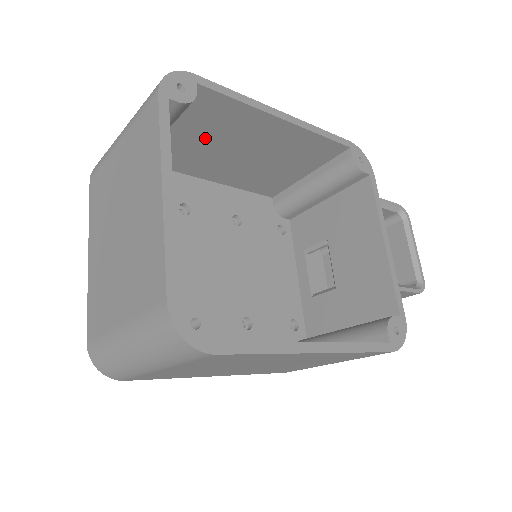
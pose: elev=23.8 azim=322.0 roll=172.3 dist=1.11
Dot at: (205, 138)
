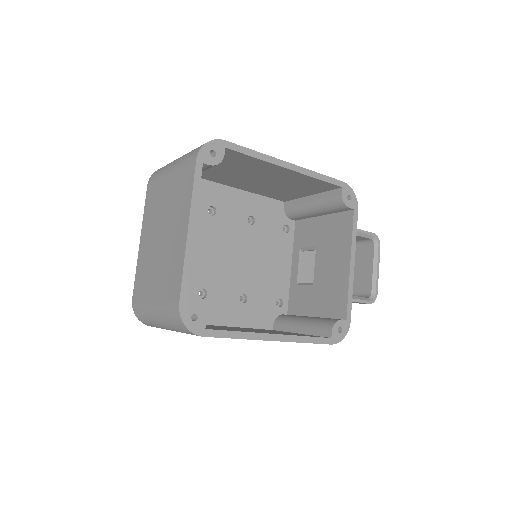
Dot at: (232, 169)
